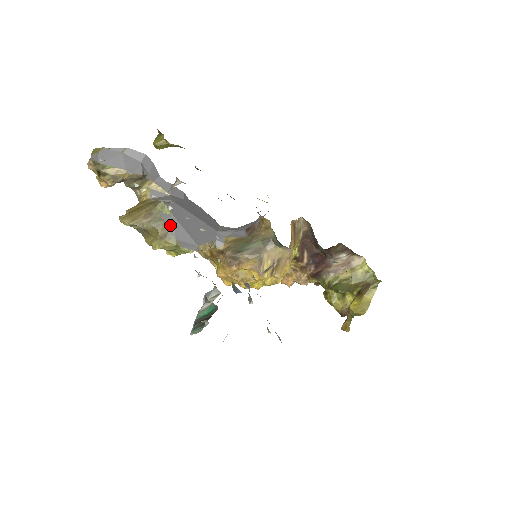
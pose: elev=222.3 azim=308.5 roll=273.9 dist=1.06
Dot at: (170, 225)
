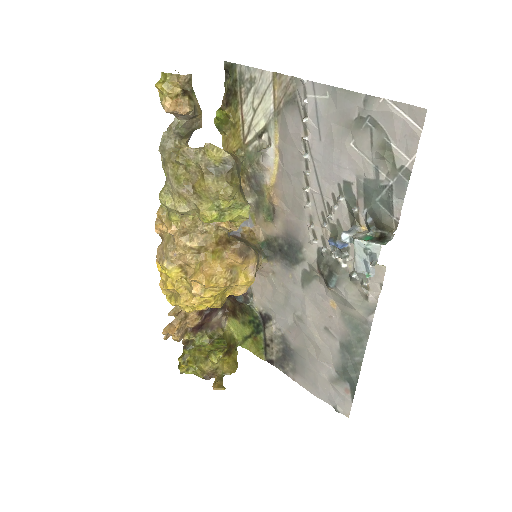
Dot at: (240, 182)
